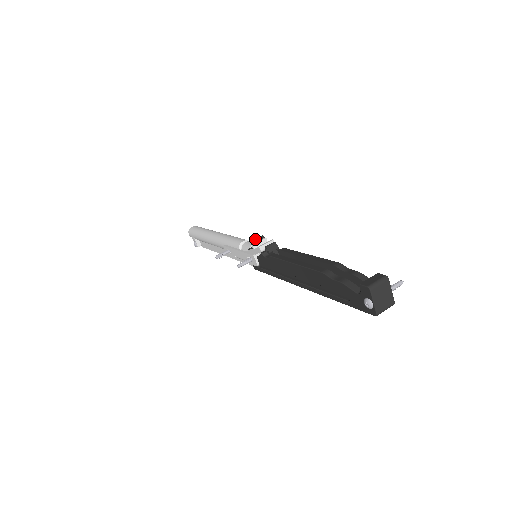
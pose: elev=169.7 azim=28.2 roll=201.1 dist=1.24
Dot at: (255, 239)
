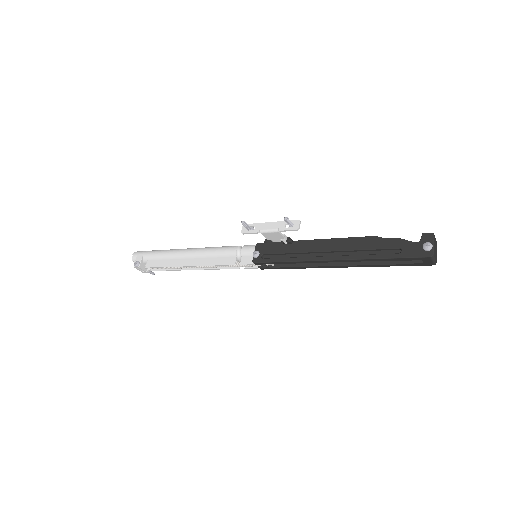
Dot at: occluded
